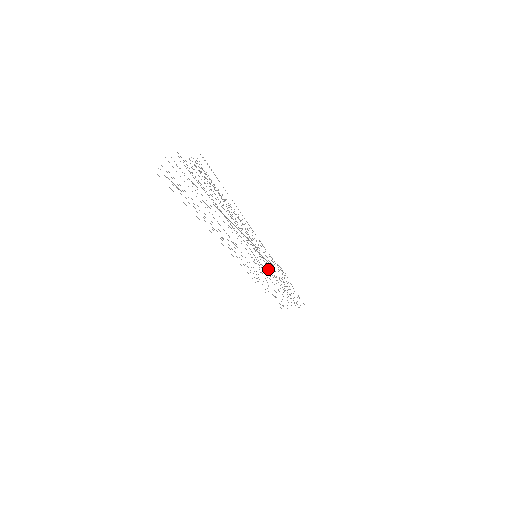
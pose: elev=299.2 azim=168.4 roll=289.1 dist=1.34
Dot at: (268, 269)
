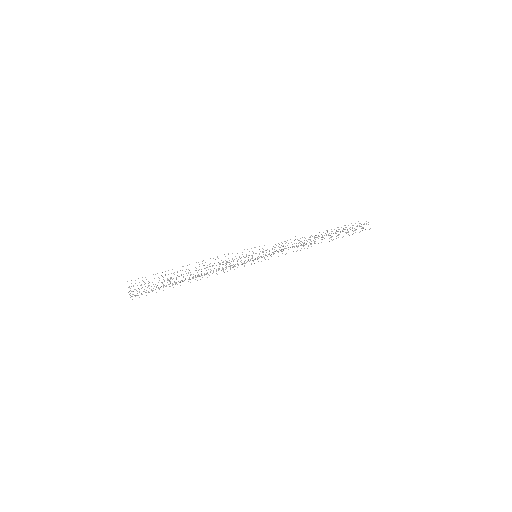
Dot at: occluded
